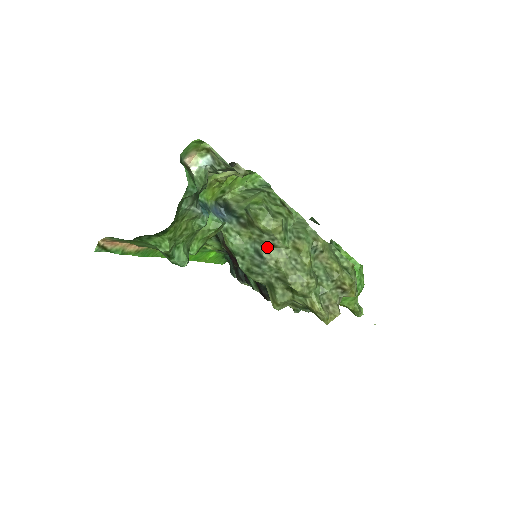
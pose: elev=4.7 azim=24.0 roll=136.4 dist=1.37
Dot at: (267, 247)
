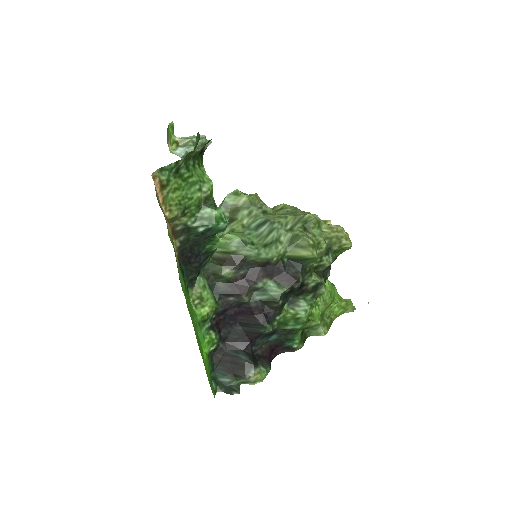
Dot at: (262, 216)
